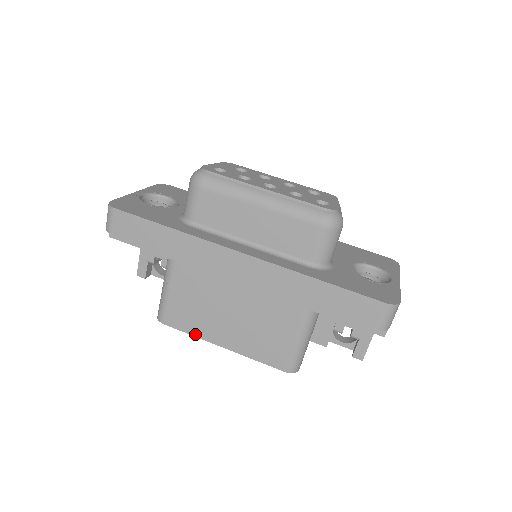
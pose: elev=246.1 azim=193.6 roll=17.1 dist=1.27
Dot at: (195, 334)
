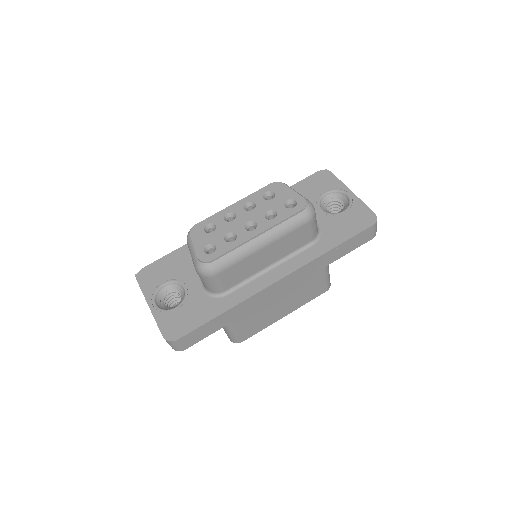
Dot at: (265, 327)
